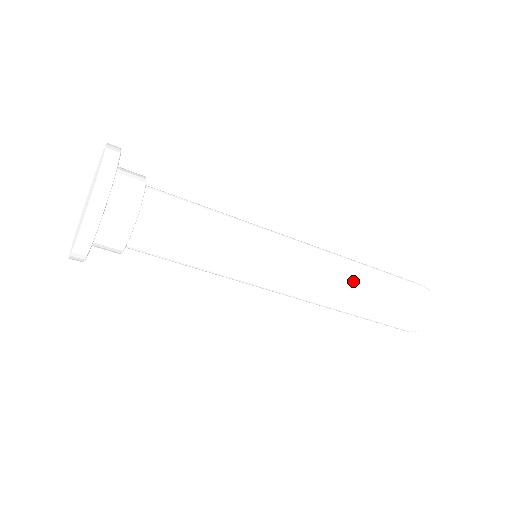
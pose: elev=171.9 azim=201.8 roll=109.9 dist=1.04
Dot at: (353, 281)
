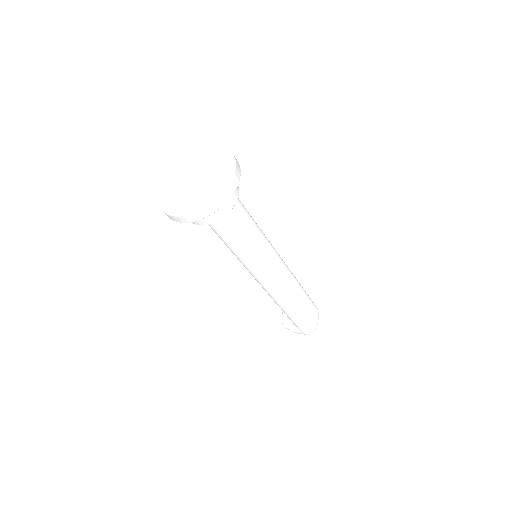
Dot at: (295, 289)
